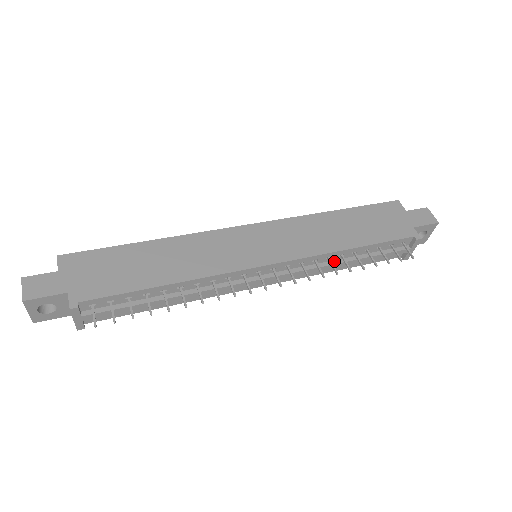
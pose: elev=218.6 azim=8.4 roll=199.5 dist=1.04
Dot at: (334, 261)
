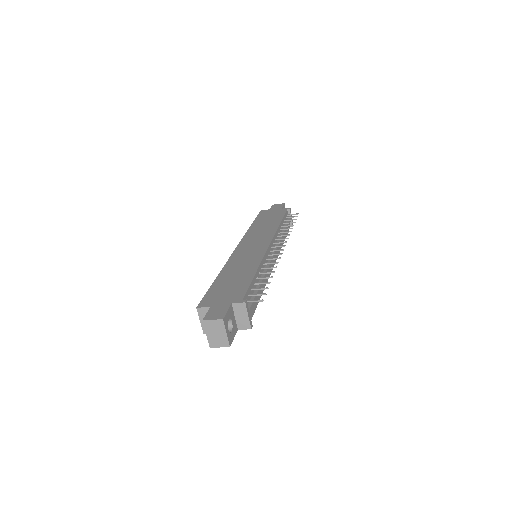
Dot at: occluded
